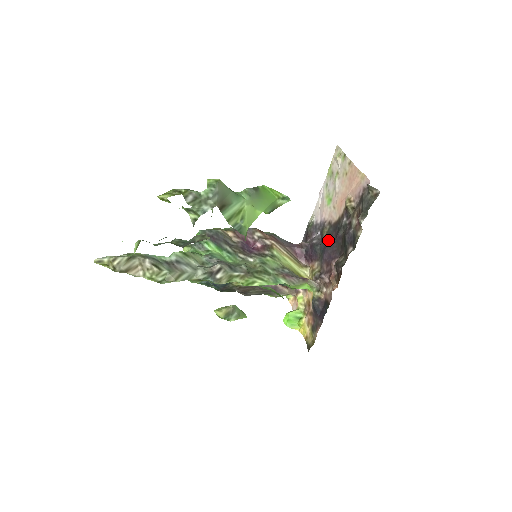
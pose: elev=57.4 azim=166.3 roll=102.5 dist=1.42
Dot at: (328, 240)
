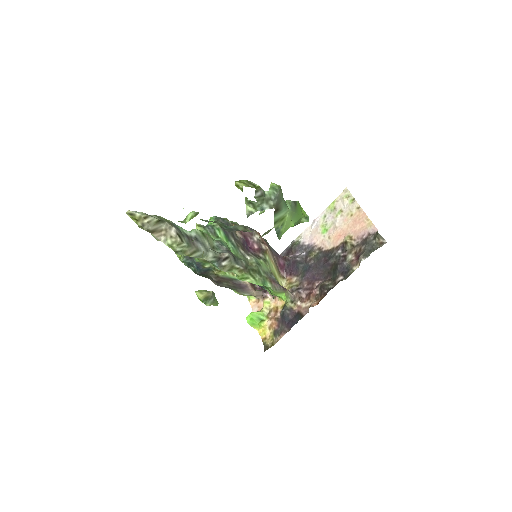
Dot at: (315, 263)
